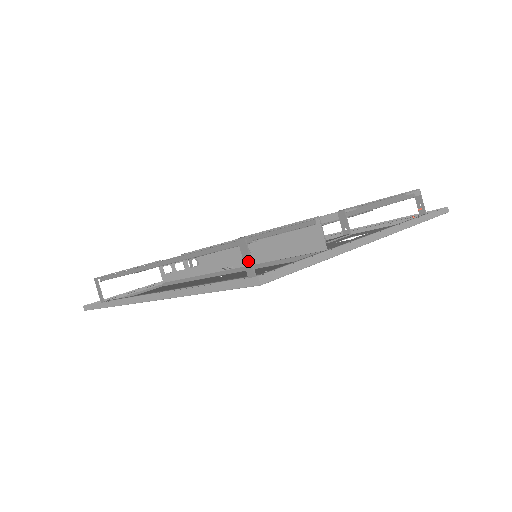
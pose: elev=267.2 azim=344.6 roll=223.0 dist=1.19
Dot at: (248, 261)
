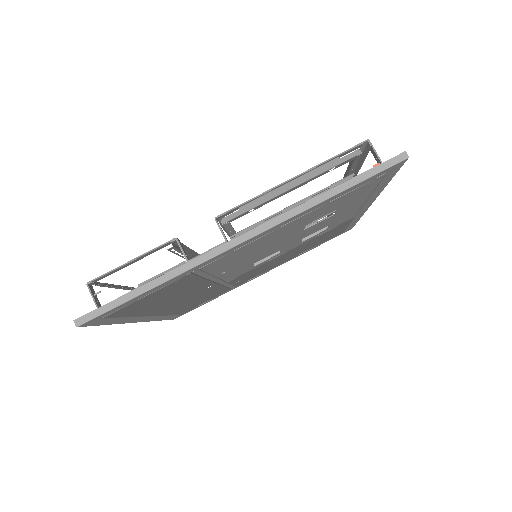
Dot at: (95, 302)
